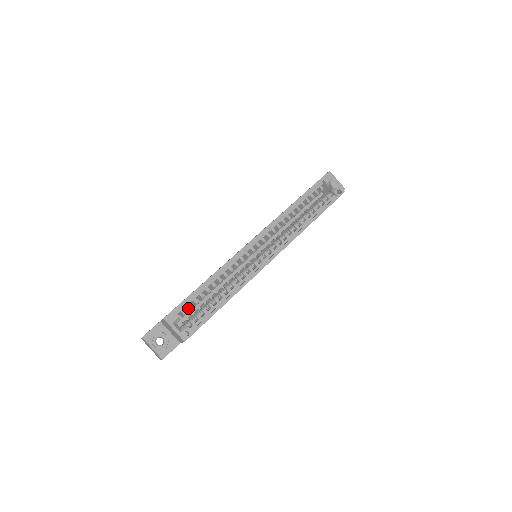
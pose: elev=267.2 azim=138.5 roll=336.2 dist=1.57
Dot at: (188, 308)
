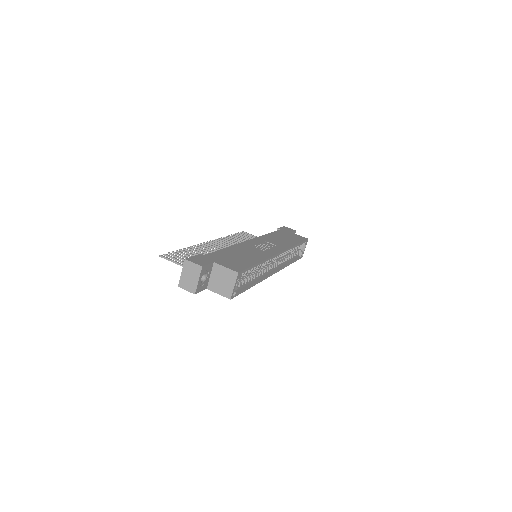
Dot at: occluded
